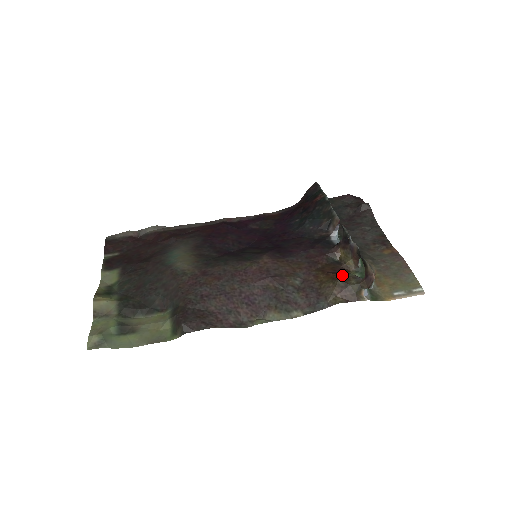
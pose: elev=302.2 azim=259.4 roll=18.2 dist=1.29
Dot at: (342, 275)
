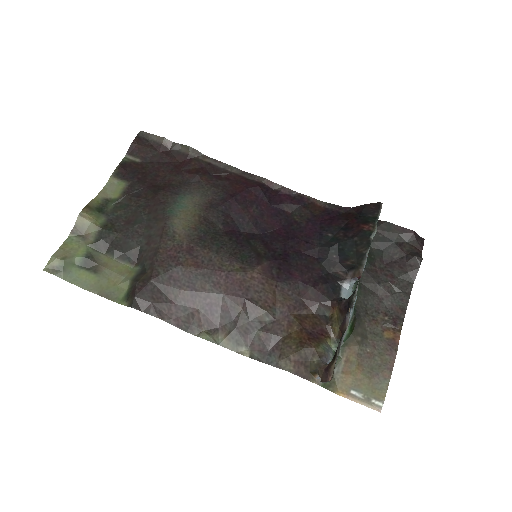
Dot at: (311, 345)
